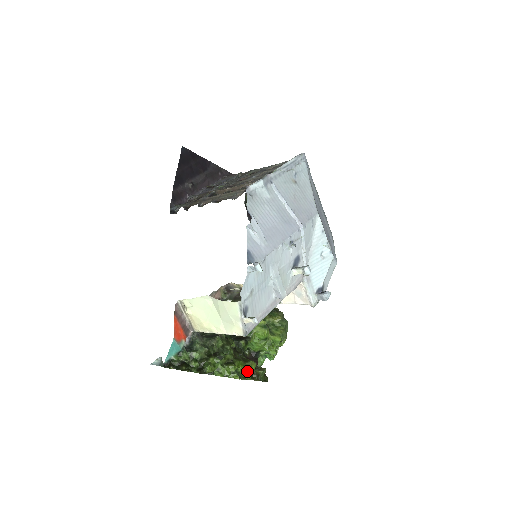
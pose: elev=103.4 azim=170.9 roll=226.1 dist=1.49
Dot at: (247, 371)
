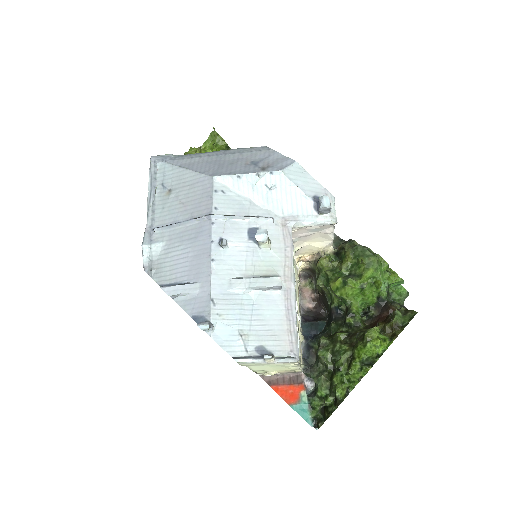
Dot at: (373, 347)
